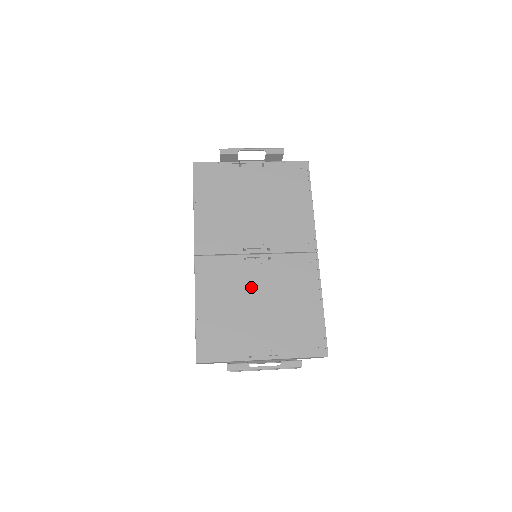
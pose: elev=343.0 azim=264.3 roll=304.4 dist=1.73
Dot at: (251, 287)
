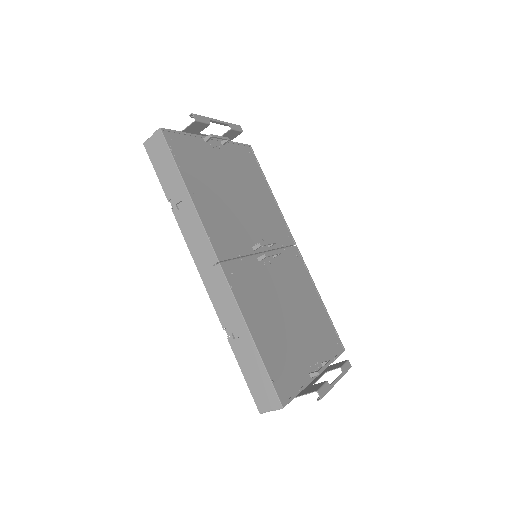
Dot at: (277, 293)
